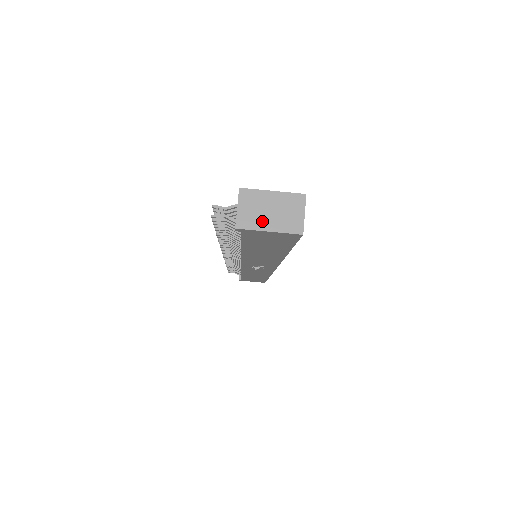
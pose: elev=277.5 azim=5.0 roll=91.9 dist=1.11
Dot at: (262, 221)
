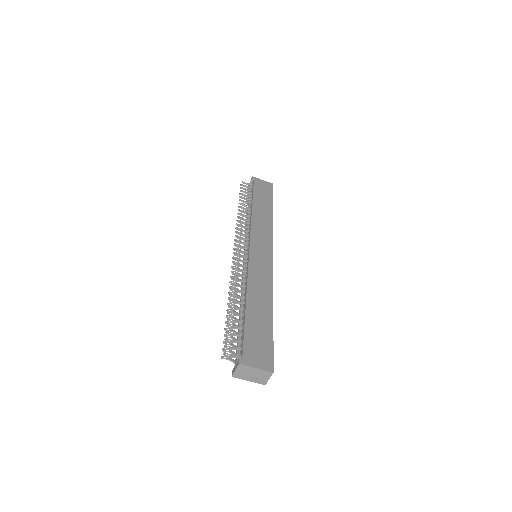
Dot at: (246, 377)
